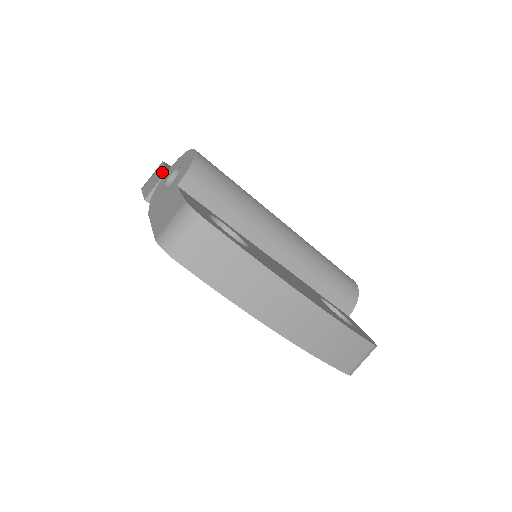
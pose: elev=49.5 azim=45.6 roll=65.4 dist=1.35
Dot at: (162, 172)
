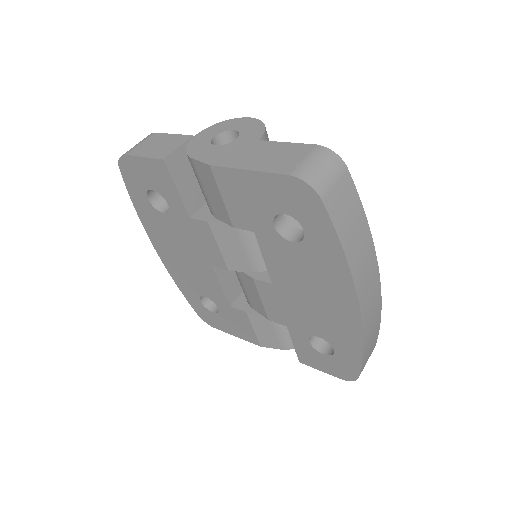
Dot at: (178, 137)
